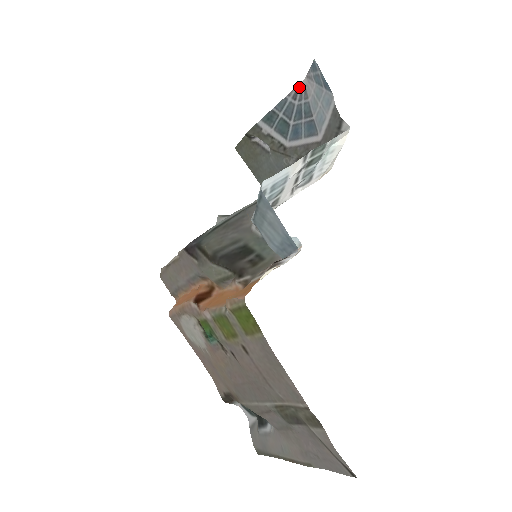
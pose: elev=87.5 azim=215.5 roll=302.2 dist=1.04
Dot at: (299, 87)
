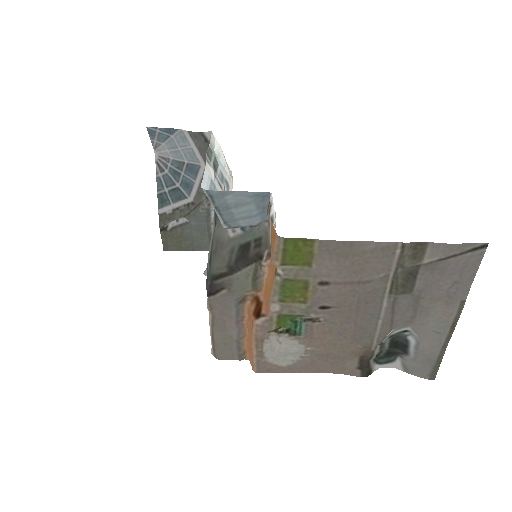
Dot at: (157, 162)
